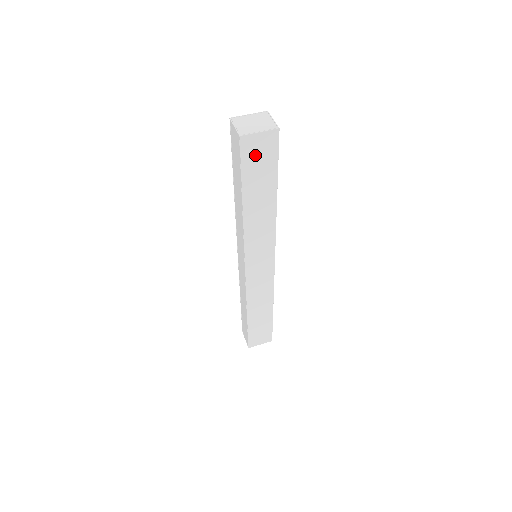
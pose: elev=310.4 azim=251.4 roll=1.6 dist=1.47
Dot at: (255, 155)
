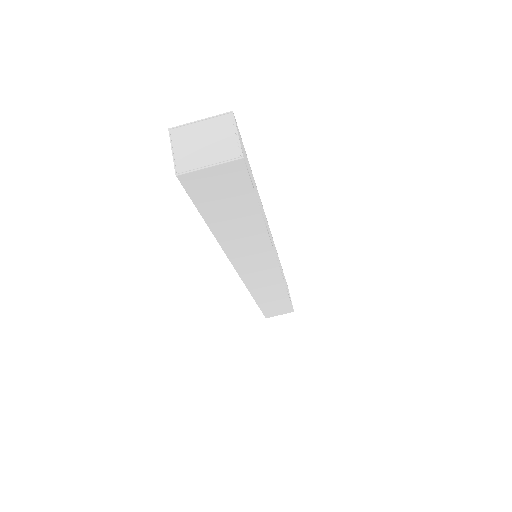
Dot at: (212, 190)
